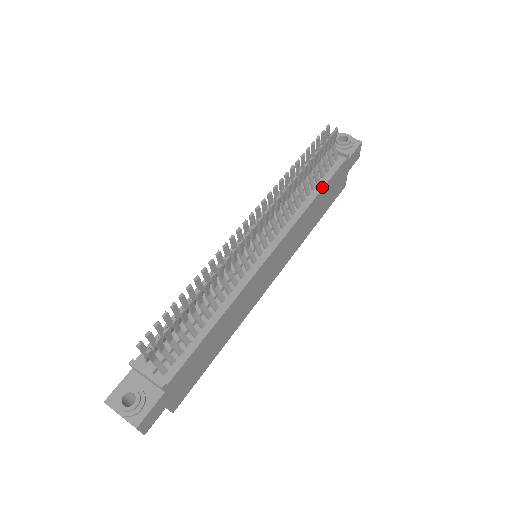
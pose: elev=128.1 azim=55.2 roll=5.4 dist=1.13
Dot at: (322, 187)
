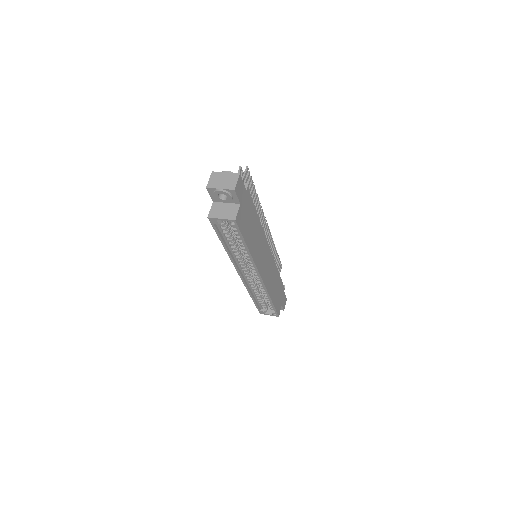
Dot at: (279, 275)
